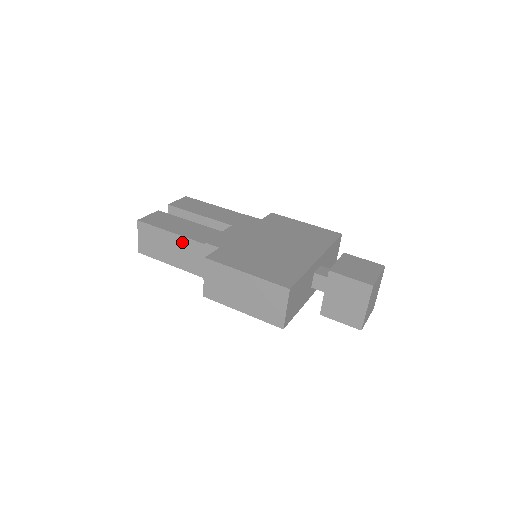
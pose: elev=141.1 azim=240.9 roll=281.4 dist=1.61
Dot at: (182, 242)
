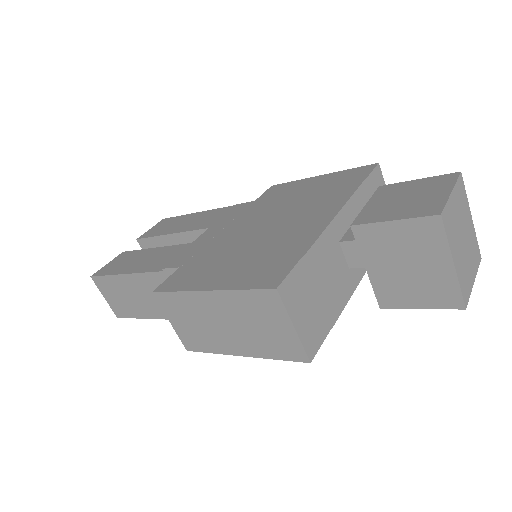
Dot at: (142, 281)
